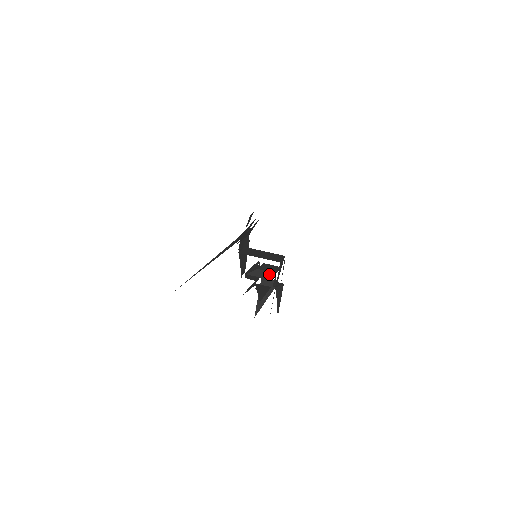
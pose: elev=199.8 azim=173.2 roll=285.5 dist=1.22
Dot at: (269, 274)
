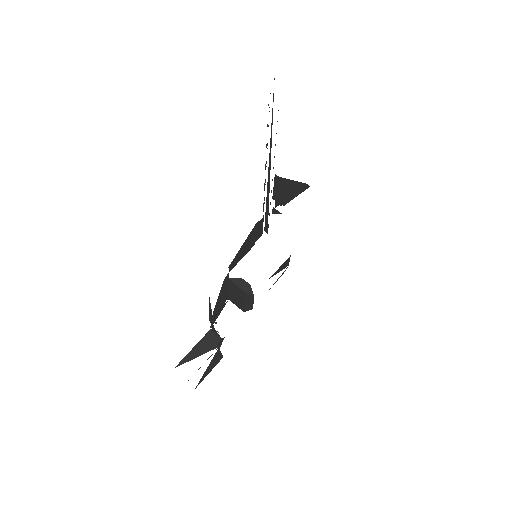
Dot at: (250, 290)
